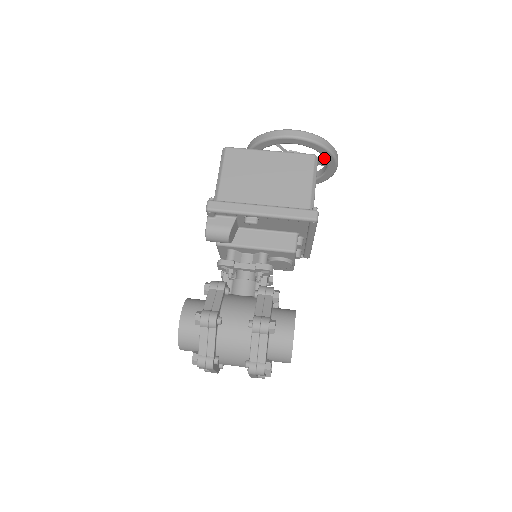
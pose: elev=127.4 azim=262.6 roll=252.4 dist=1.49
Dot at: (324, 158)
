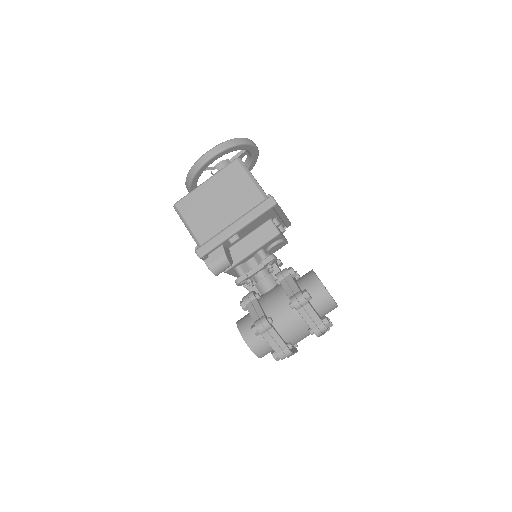
Dot at: occluded
